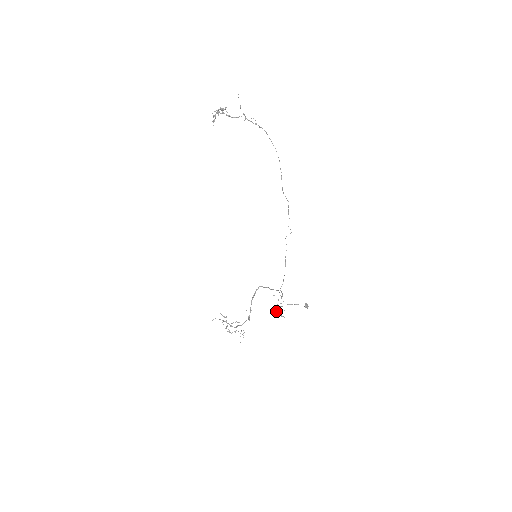
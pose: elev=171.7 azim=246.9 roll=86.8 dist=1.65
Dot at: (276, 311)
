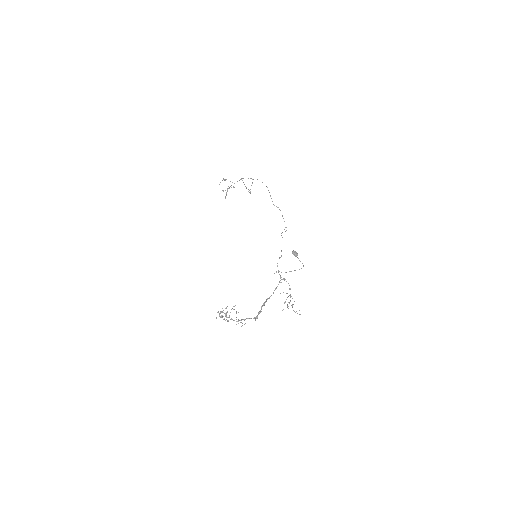
Dot at: occluded
